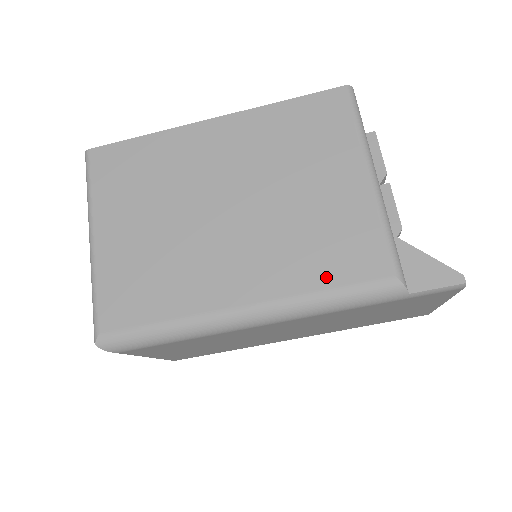
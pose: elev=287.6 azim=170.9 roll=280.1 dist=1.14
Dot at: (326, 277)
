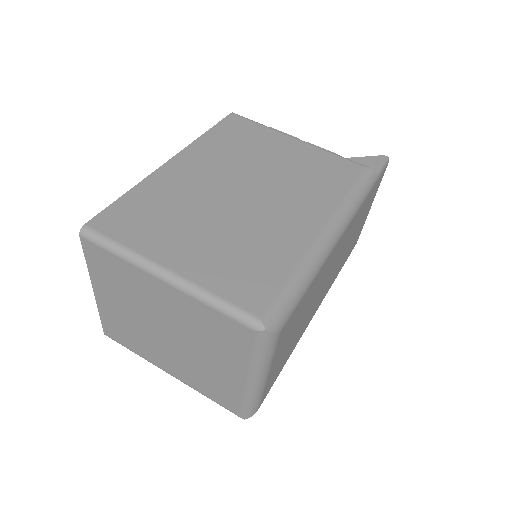
Dot at: (341, 187)
